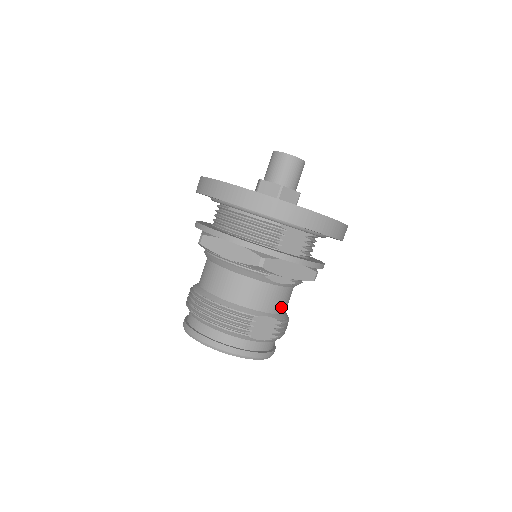
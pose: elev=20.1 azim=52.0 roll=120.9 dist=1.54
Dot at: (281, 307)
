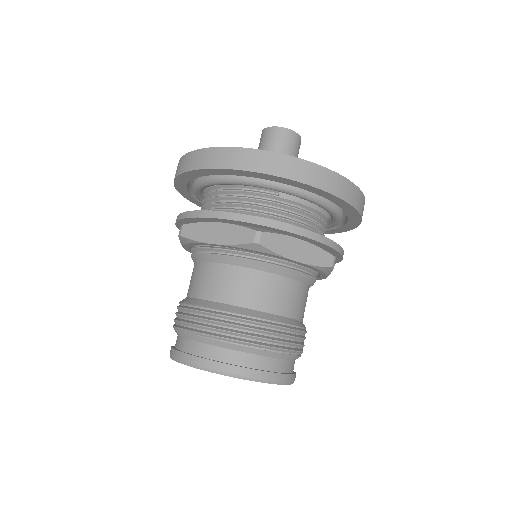
Dot at: occluded
